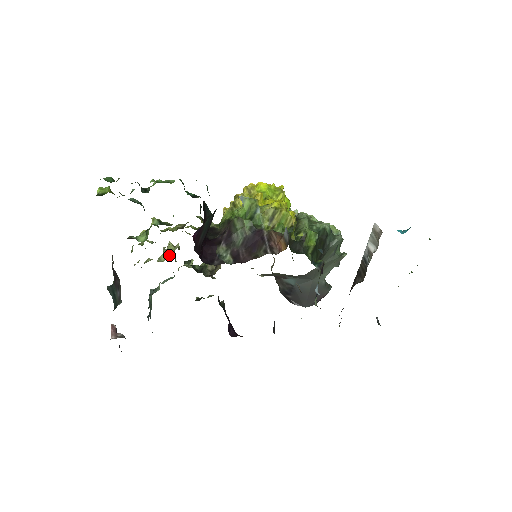
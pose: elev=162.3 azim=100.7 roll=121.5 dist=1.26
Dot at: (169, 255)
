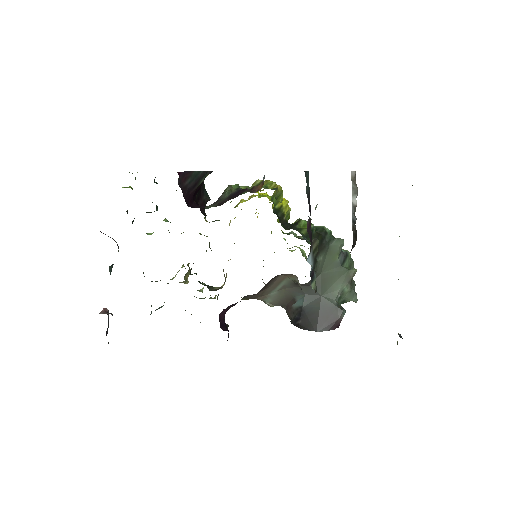
Dot at: (178, 271)
